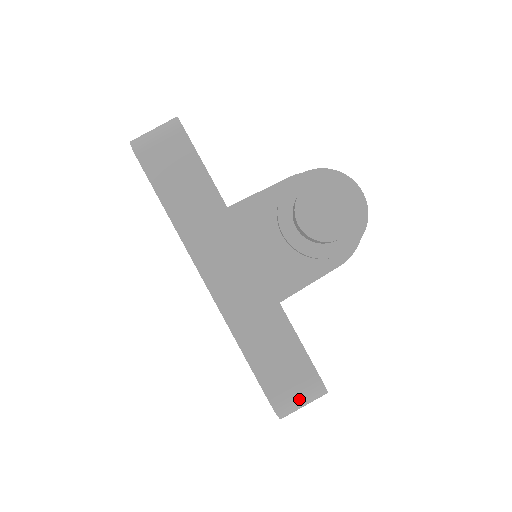
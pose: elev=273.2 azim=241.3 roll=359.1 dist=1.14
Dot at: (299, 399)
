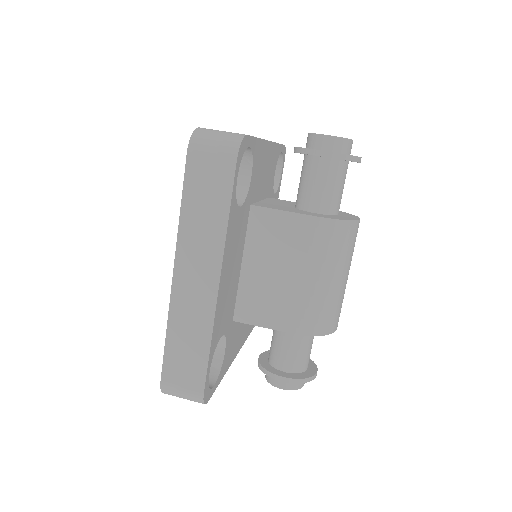
Dot at: (218, 134)
